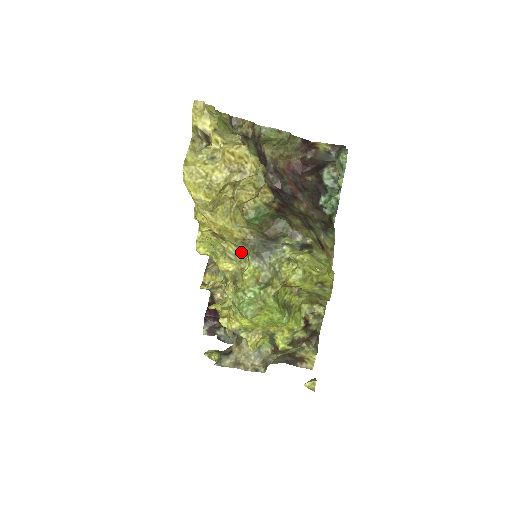
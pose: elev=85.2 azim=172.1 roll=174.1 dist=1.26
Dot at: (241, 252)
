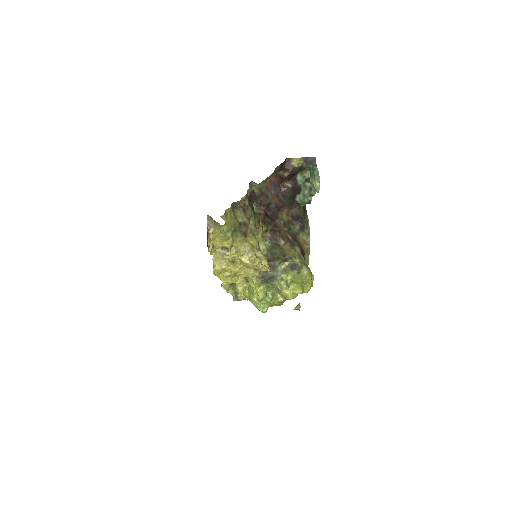
Dot at: occluded
